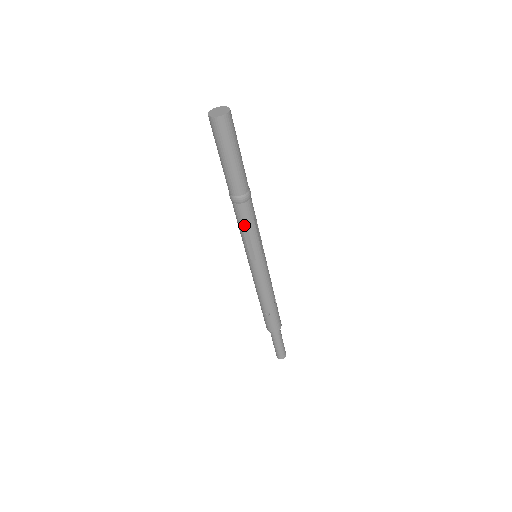
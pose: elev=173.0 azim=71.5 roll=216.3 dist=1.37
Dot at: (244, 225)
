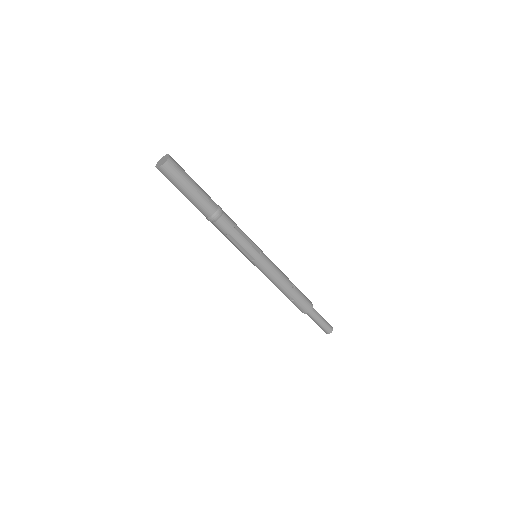
Dot at: (229, 236)
